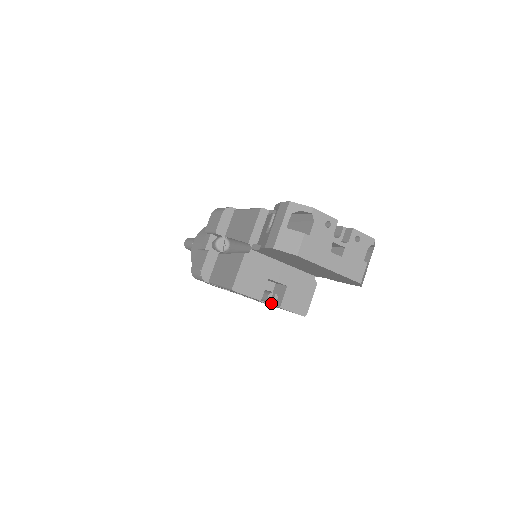
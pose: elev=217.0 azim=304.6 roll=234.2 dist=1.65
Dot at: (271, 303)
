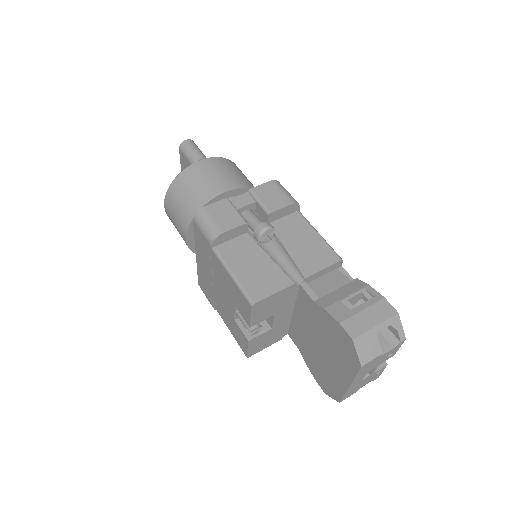
Dot at: (250, 333)
